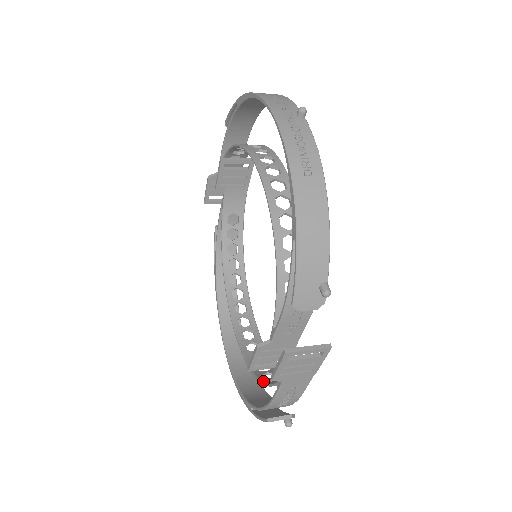
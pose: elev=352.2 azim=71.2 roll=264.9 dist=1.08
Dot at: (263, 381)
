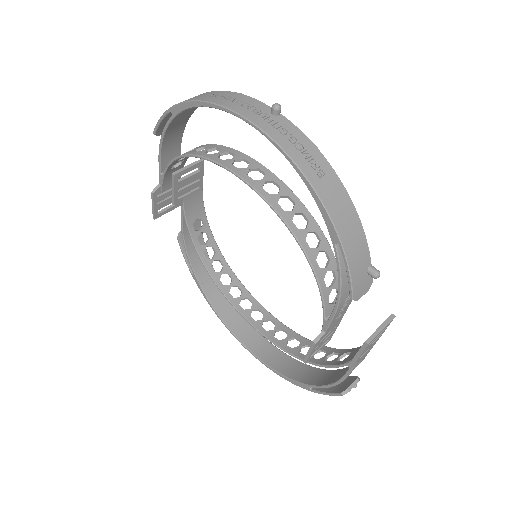
Dot at: (322, 365)
